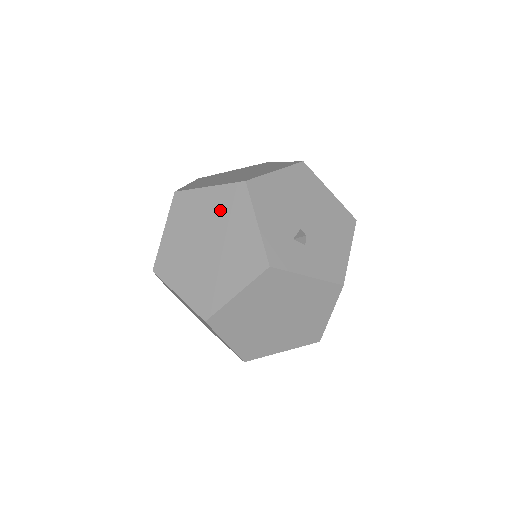
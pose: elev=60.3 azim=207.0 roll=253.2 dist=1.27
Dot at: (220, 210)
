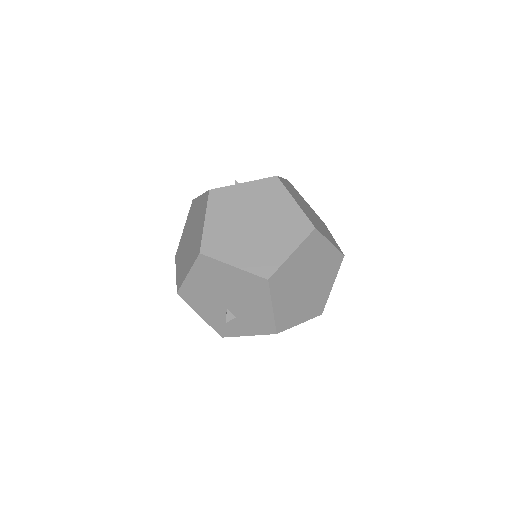
Dot at: occluded
